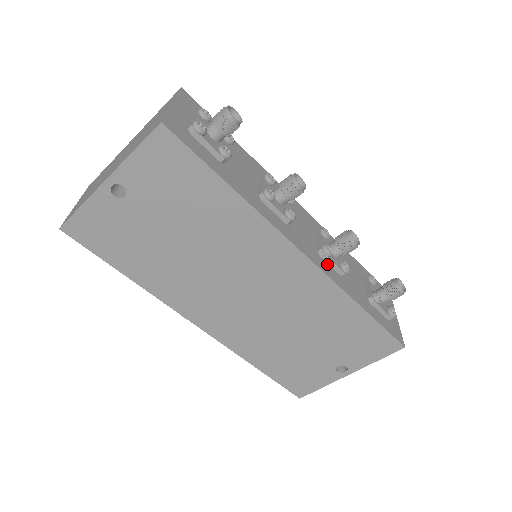
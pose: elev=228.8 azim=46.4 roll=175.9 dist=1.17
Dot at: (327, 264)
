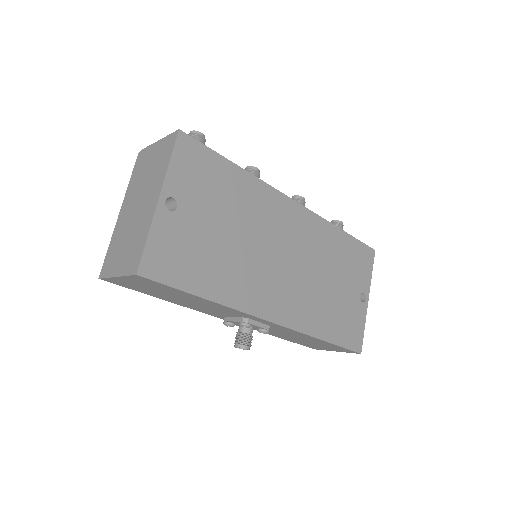
Dot at: occluded
